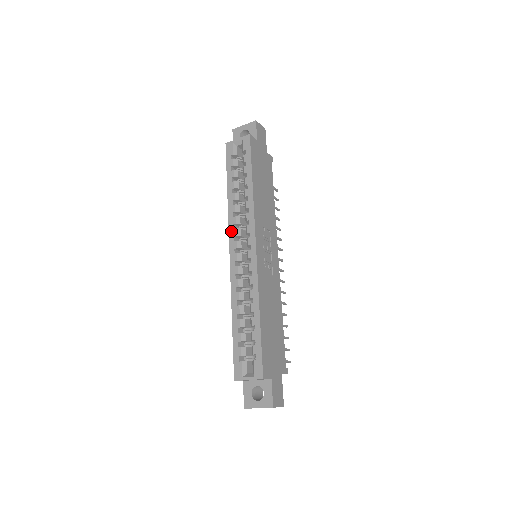
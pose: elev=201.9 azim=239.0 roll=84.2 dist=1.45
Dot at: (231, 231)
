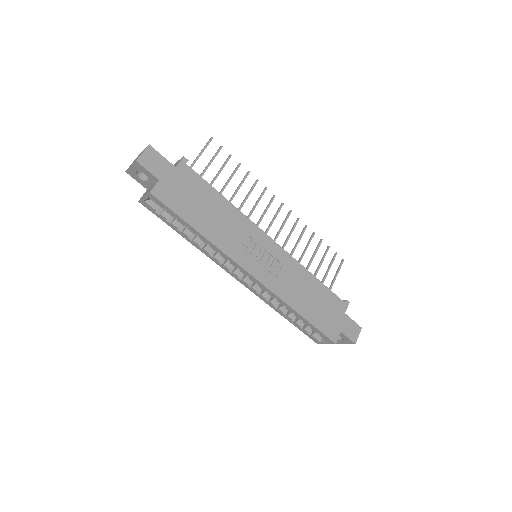
Dot at: (222, 267)
